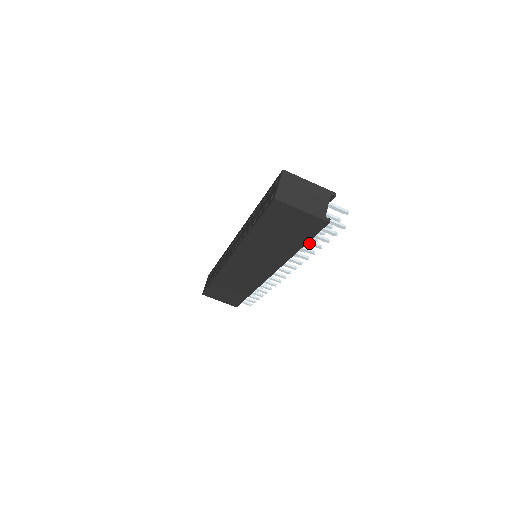
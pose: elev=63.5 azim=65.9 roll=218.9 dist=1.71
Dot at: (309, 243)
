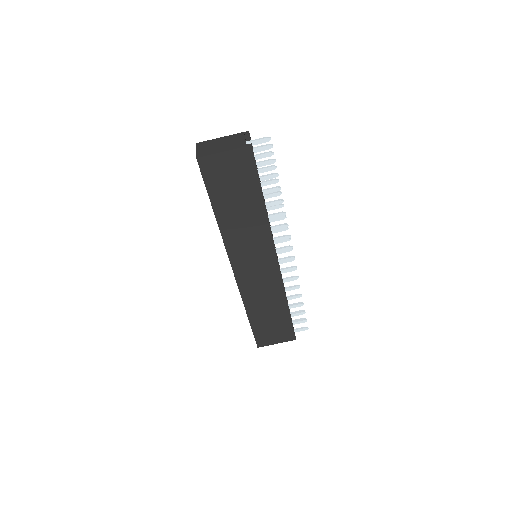
Dot at: (268, 191)
